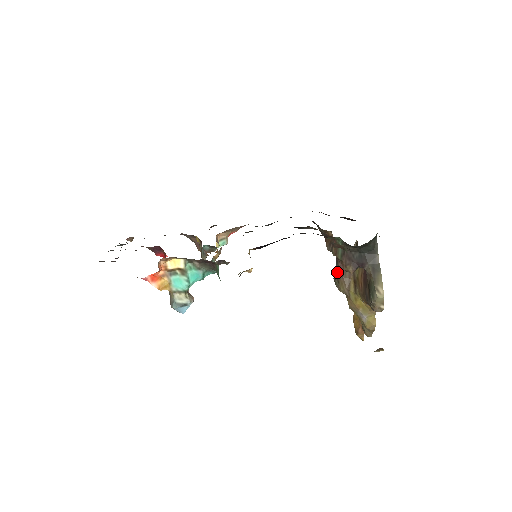
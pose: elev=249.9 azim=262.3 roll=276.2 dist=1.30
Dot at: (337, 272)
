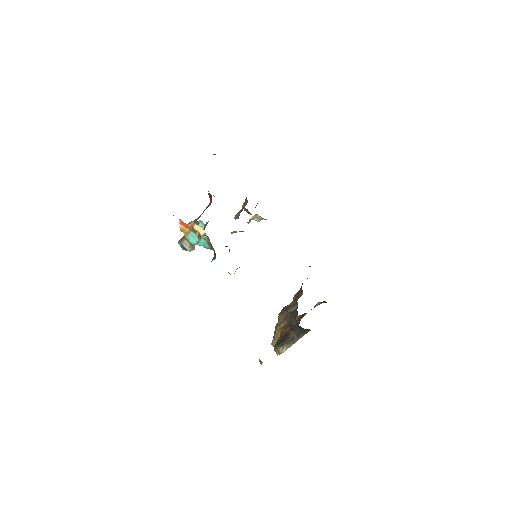
Dot at: (287, 309)
